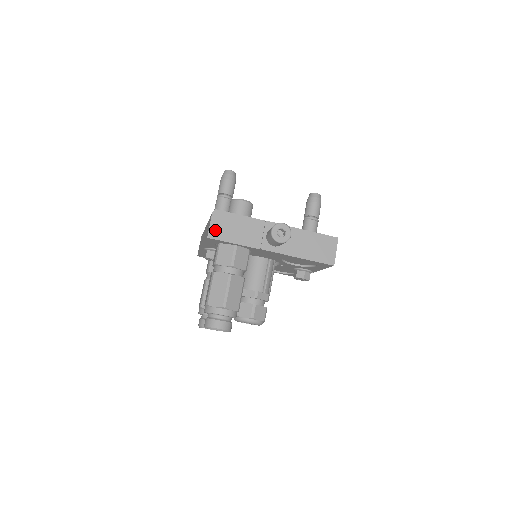
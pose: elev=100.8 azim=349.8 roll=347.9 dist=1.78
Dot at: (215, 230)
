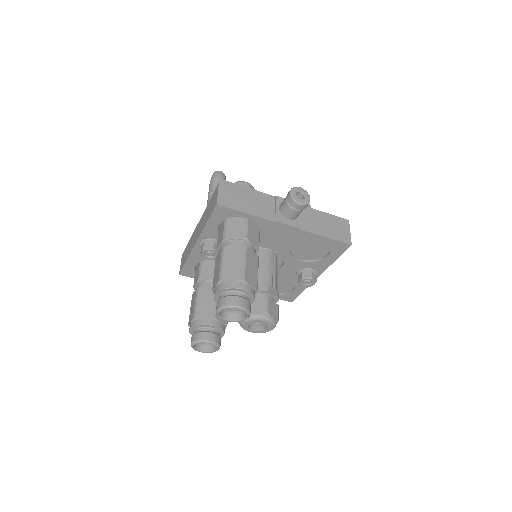
Dot at: (224, 198)
